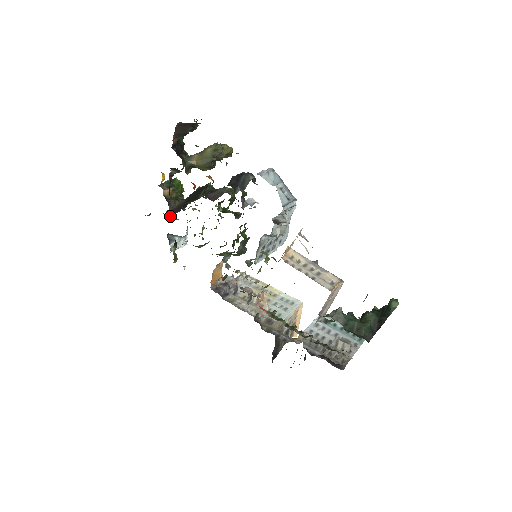
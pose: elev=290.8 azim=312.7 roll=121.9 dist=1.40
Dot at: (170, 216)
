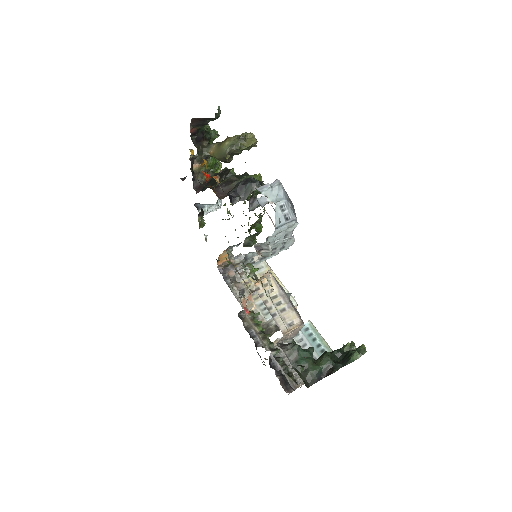
Dot at: occluded
